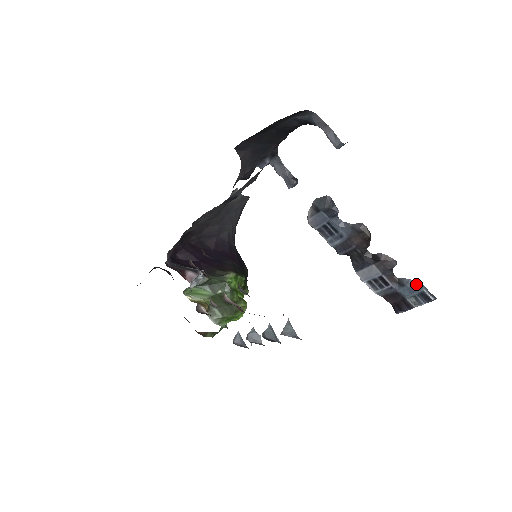
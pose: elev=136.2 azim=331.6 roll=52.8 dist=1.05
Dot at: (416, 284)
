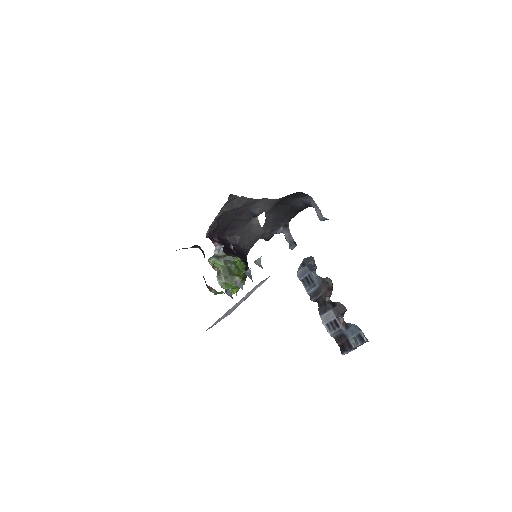
Dot at: (356, 327)
